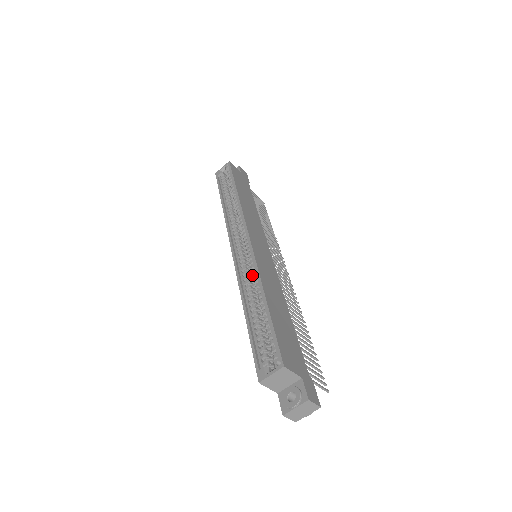
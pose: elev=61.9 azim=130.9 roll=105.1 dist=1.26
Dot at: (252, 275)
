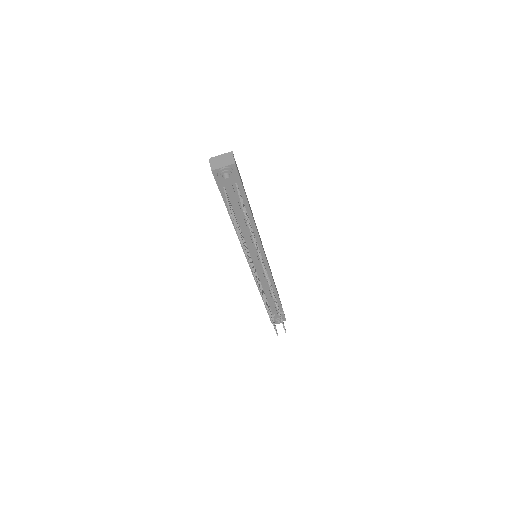
Dot at: occluded
